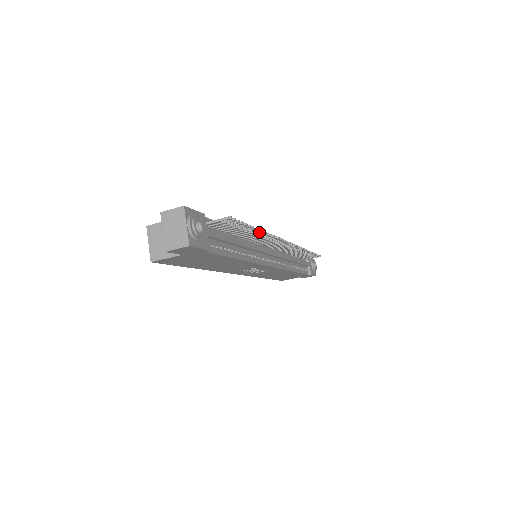
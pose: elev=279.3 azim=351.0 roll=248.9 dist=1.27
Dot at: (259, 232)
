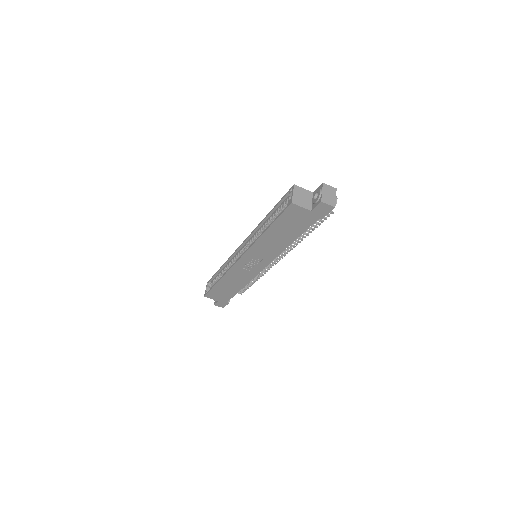
Dot at: (304, 236)
